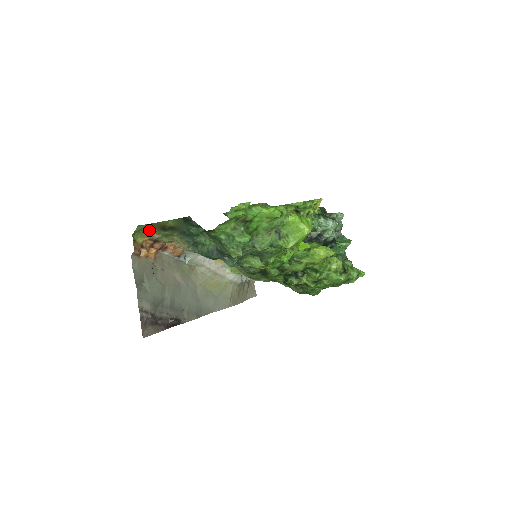
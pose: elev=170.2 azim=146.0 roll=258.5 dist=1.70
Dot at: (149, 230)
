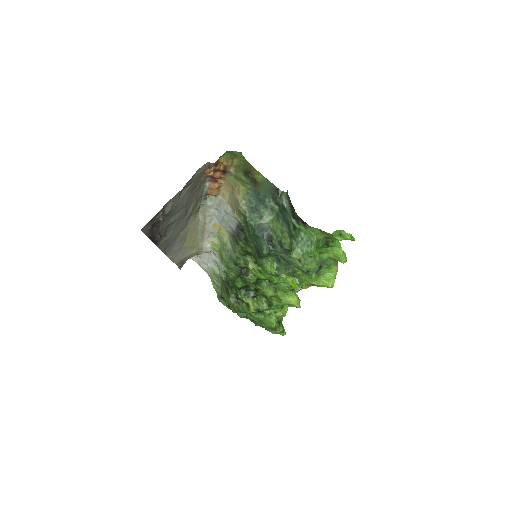
Dot at: (237, 162)
